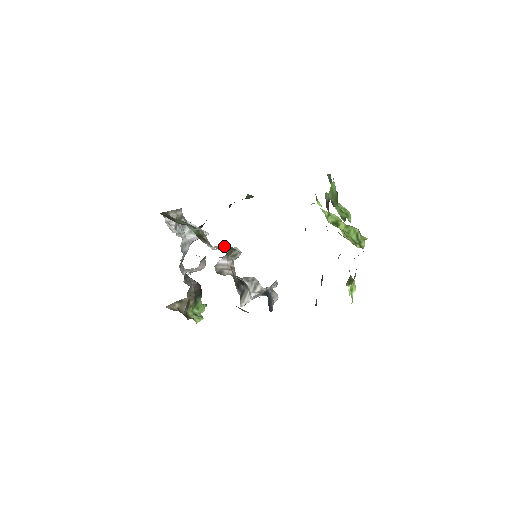
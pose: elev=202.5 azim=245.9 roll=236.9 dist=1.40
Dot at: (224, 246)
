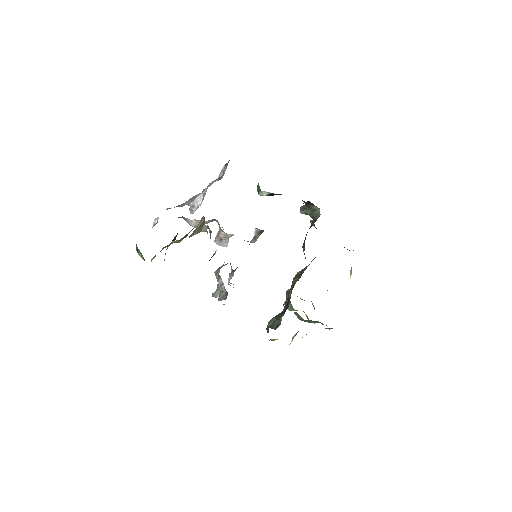
Dot at: occluded
